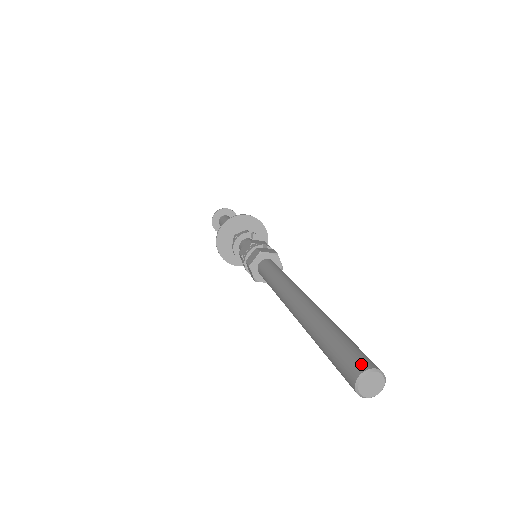
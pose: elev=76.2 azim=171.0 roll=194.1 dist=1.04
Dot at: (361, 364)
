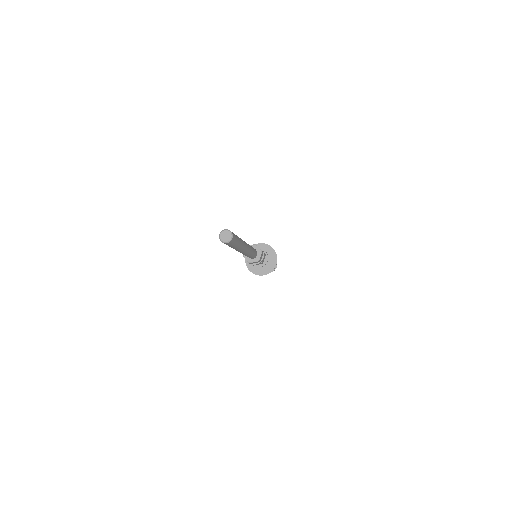
Dot at: (222, 232)
